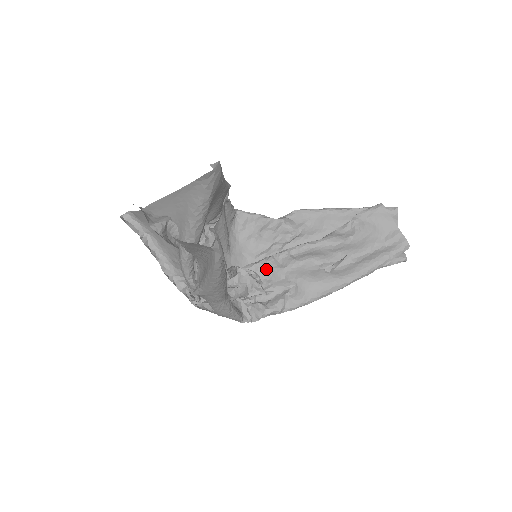
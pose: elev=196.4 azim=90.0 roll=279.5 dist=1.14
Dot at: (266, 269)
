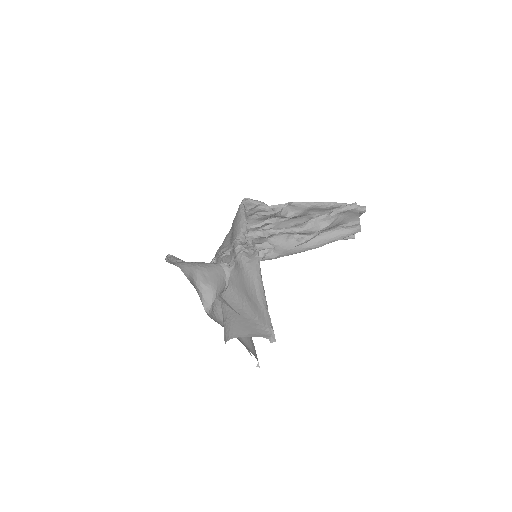
Dot at: (256, 239)
